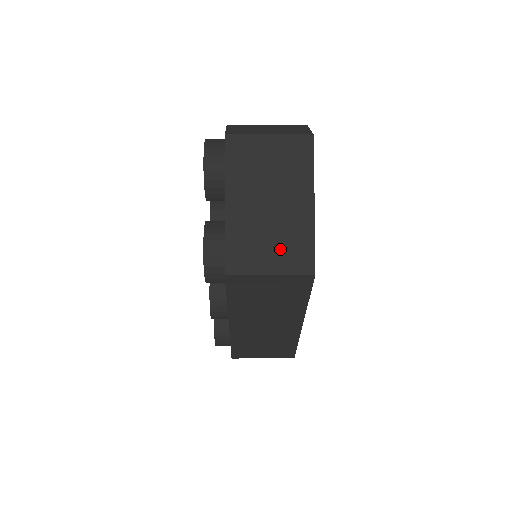
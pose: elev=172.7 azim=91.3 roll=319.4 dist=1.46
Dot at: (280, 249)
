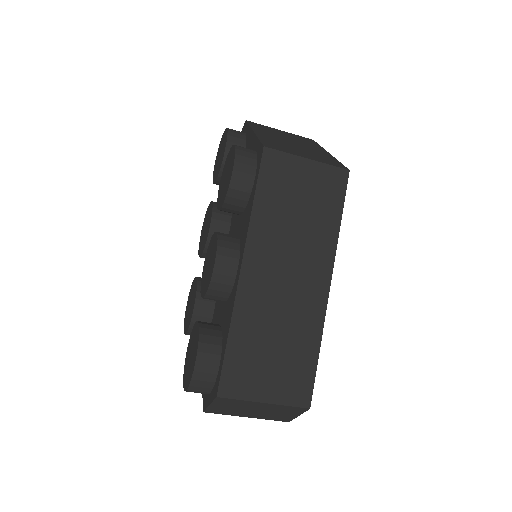
Dot at: (311, 155)
